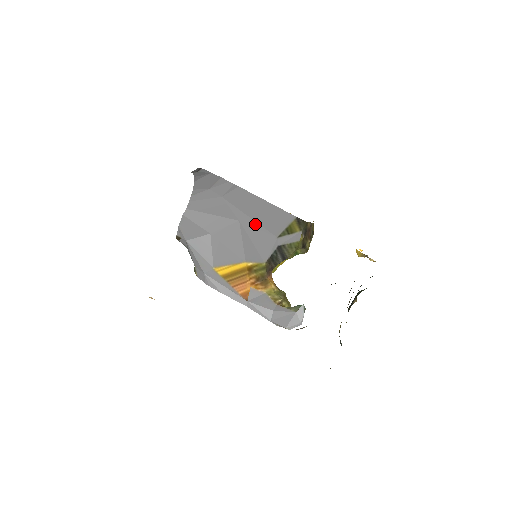
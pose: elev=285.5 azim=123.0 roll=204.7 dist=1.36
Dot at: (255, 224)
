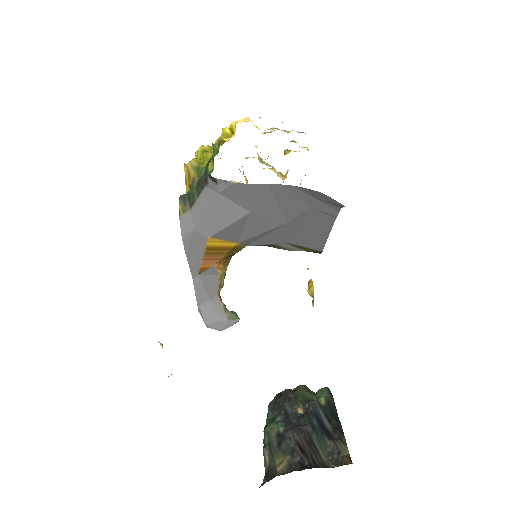
Dot at: (291, 230)
